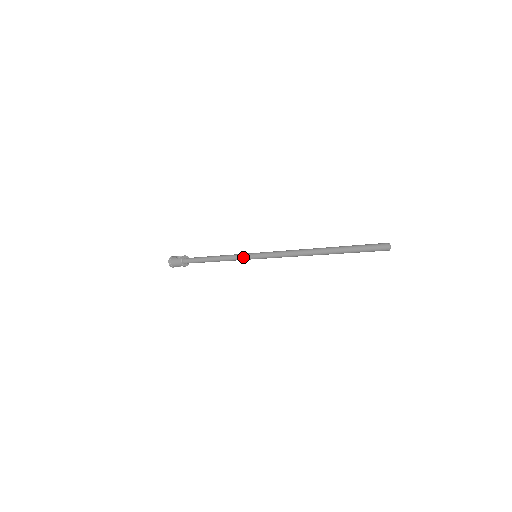
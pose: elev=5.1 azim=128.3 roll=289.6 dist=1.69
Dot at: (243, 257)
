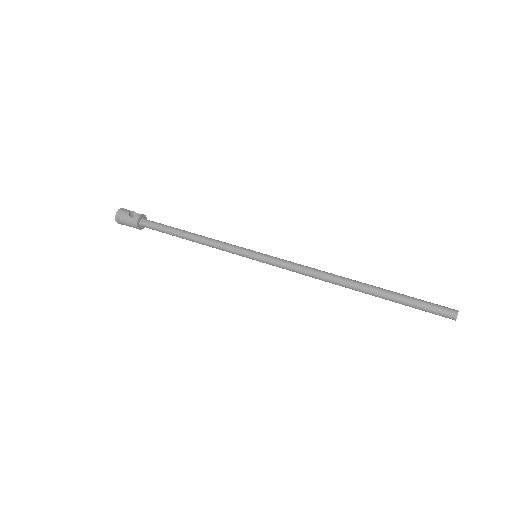
Dot at: (237, 252)
